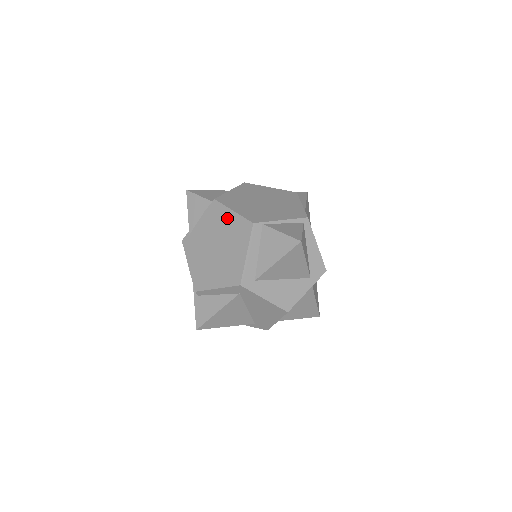
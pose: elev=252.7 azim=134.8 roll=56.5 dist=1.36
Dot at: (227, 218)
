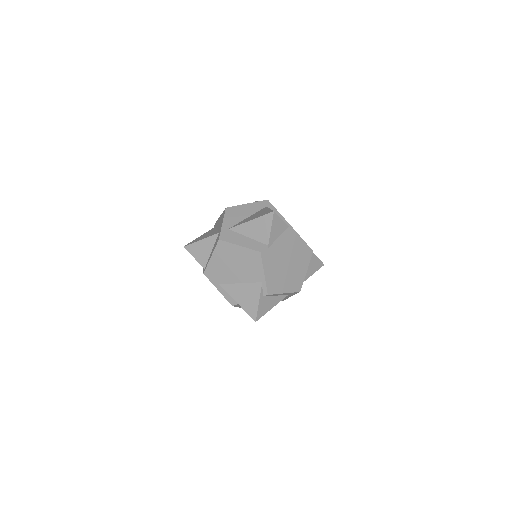
Dot at: (298, 243)
